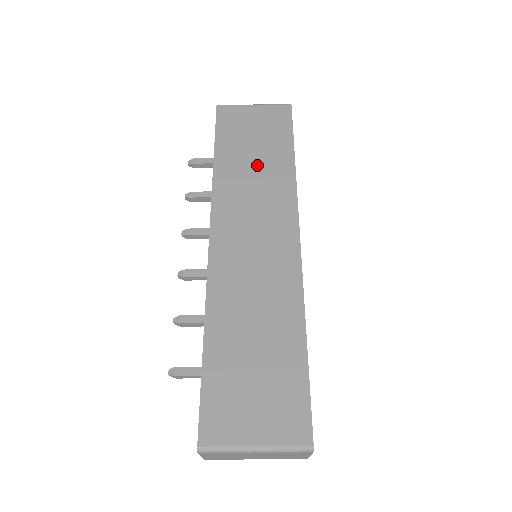
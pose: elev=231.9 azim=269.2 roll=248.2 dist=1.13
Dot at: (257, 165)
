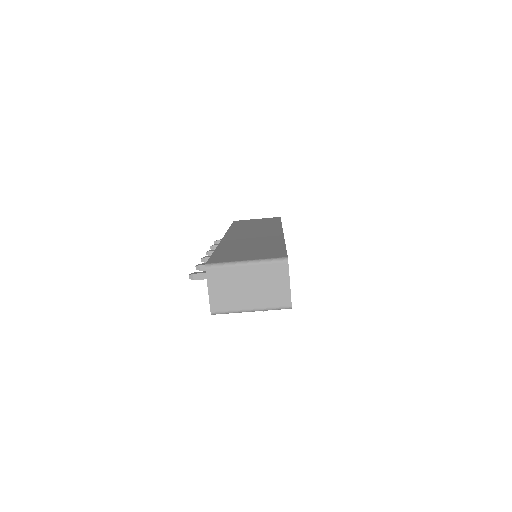
Dot at: (257, 225)
